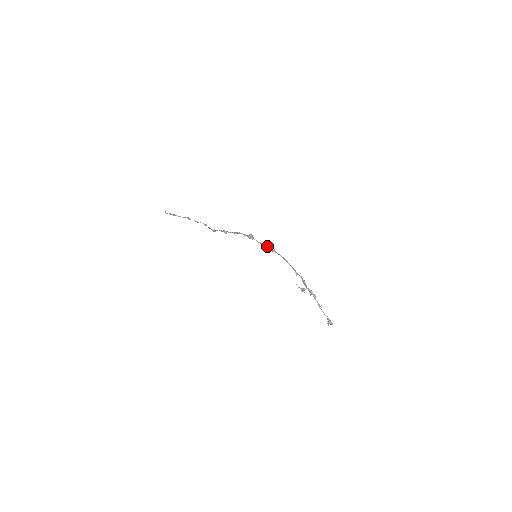
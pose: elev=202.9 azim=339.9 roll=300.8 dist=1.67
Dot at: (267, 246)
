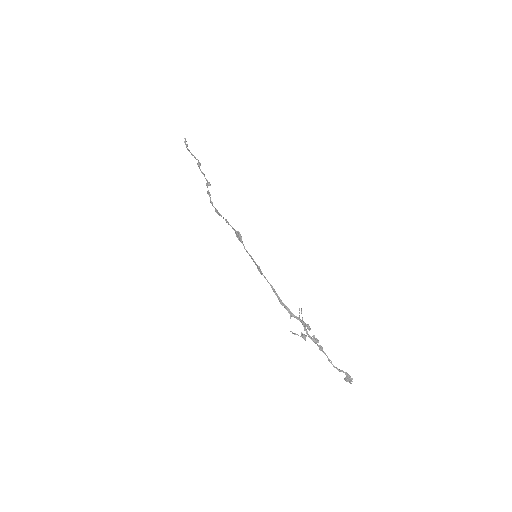
Dot at: (254, 262)
